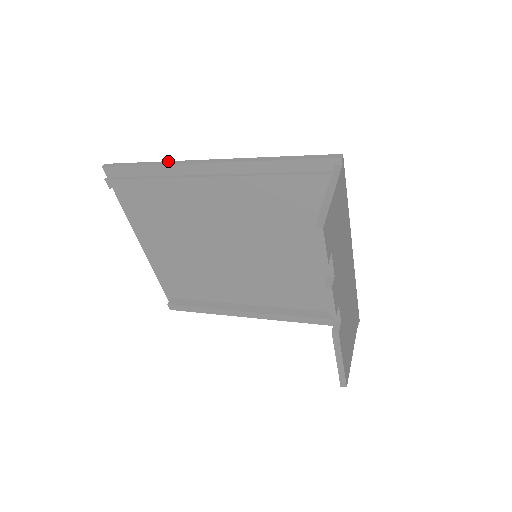
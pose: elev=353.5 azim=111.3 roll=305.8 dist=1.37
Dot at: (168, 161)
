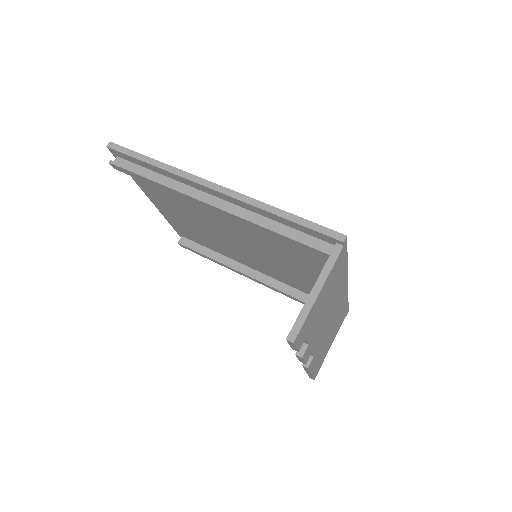
Dot at: (172, 166)
